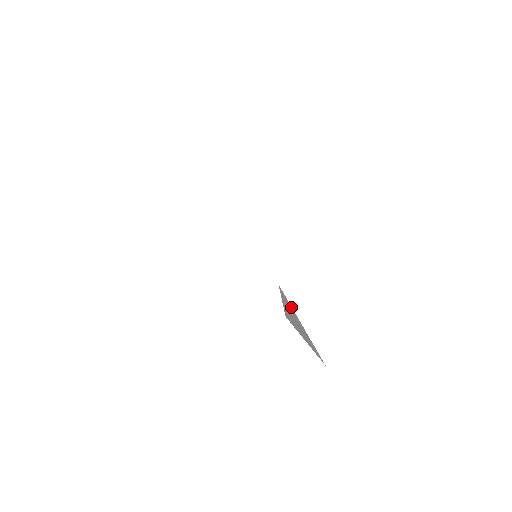
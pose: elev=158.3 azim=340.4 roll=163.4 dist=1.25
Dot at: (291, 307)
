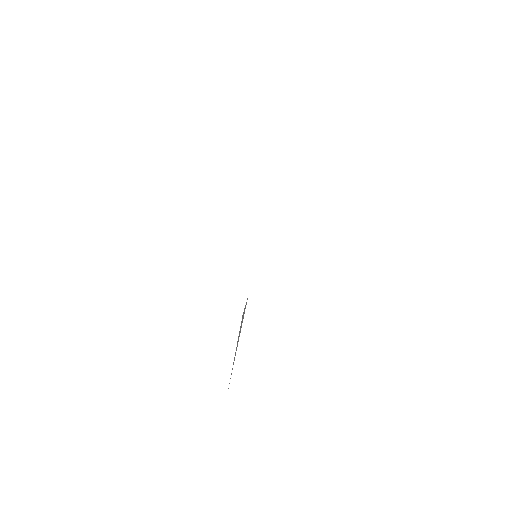
Dot at: (243, 318)
